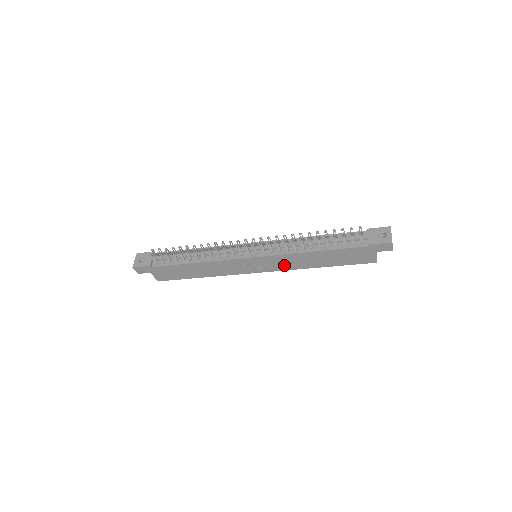
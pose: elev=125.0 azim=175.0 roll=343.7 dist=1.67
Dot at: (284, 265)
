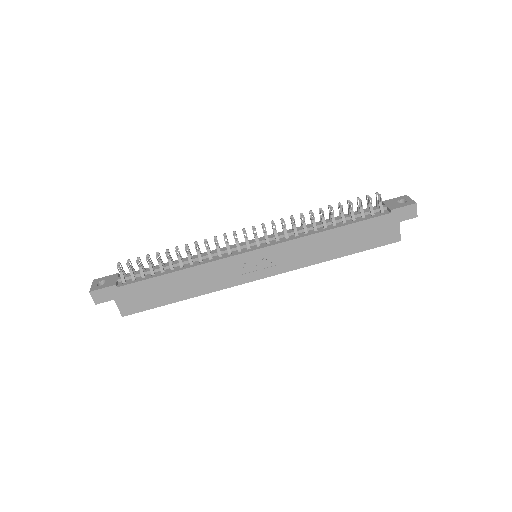
Dot at: (293, 260)
